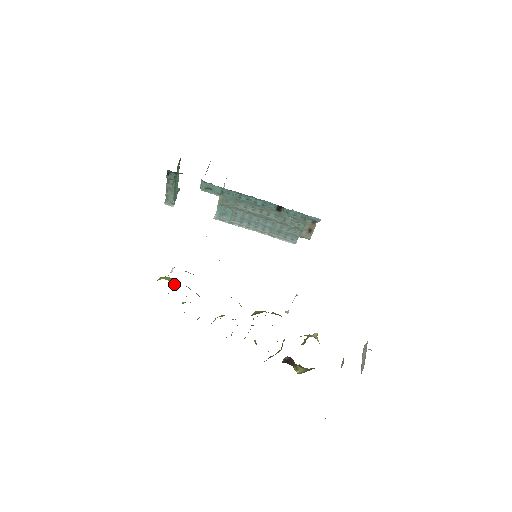
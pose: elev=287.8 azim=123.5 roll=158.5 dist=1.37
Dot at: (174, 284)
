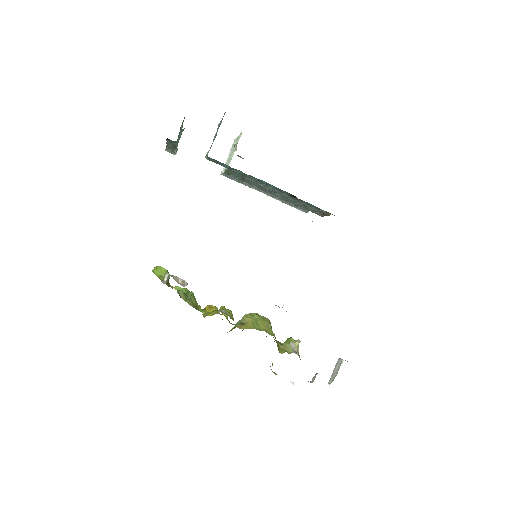
Dot at: (169, 278)
